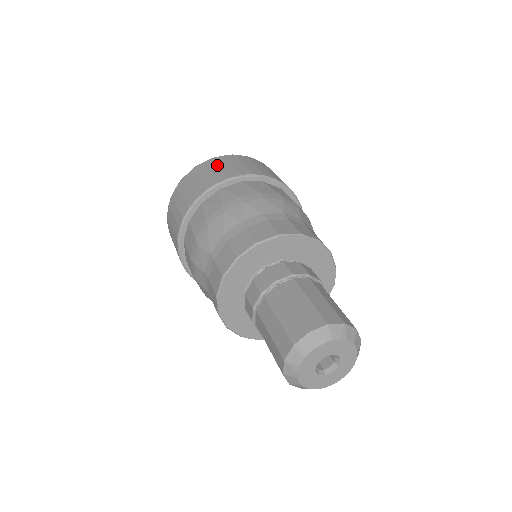
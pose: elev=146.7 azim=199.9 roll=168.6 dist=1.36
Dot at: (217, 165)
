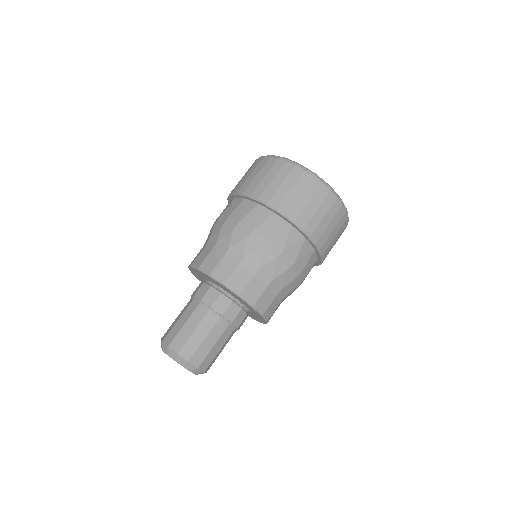
Dot at: (303, 190)
